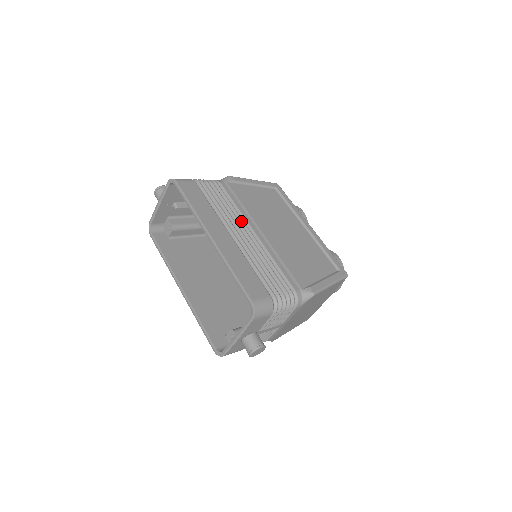
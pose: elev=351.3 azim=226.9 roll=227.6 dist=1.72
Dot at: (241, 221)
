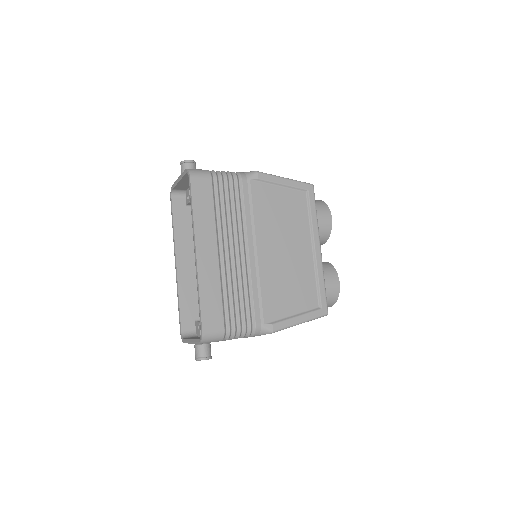
Dot at: (240, 234)
